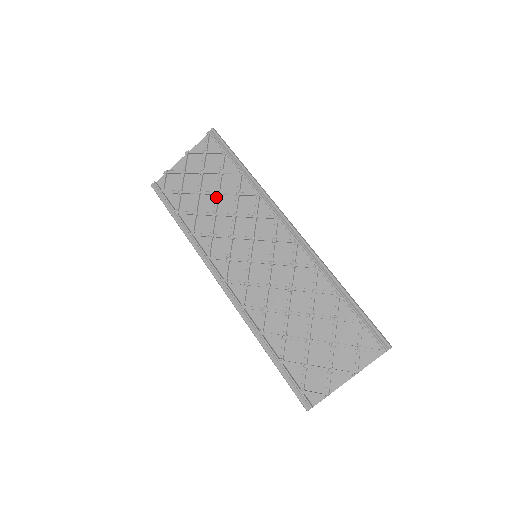
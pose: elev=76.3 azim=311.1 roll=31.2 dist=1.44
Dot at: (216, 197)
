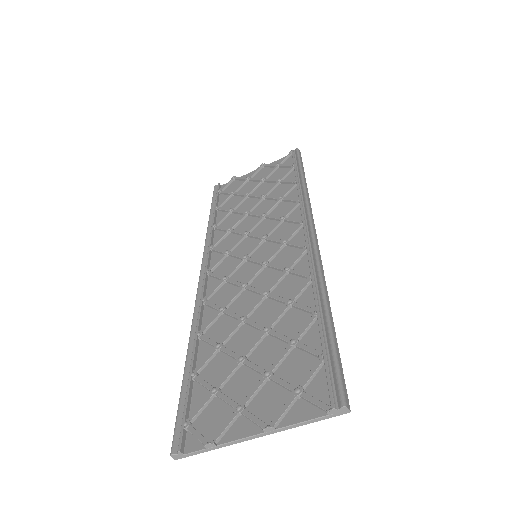
Dot at: (259, 199)
